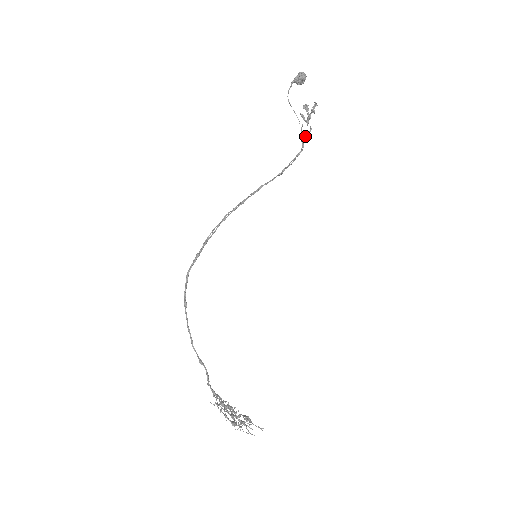
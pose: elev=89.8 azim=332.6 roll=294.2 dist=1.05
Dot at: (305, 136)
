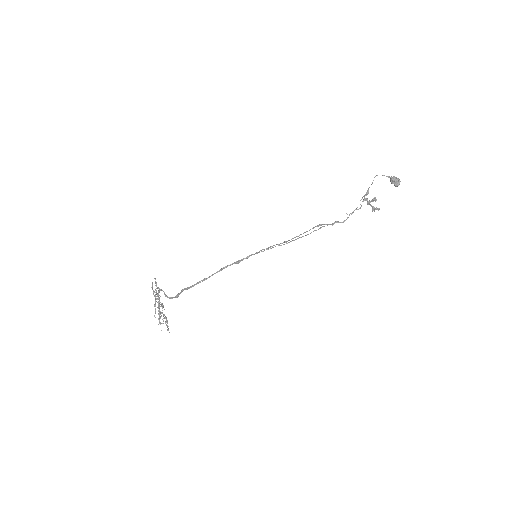
Dot at: (353, 211)
